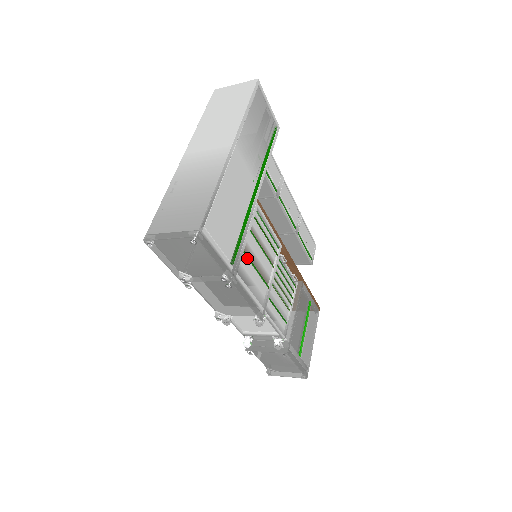
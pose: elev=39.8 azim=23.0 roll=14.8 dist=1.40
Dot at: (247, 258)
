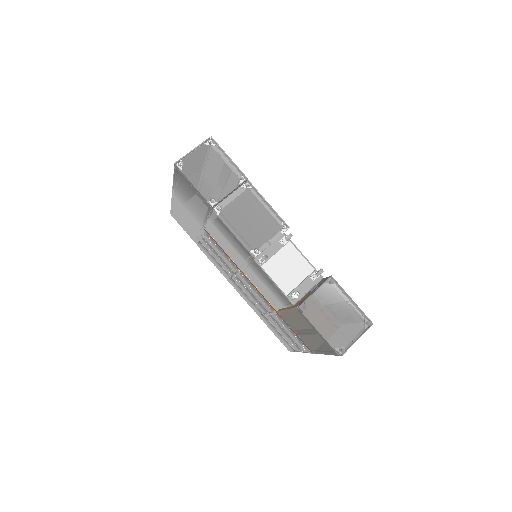
Dot at: occluded
